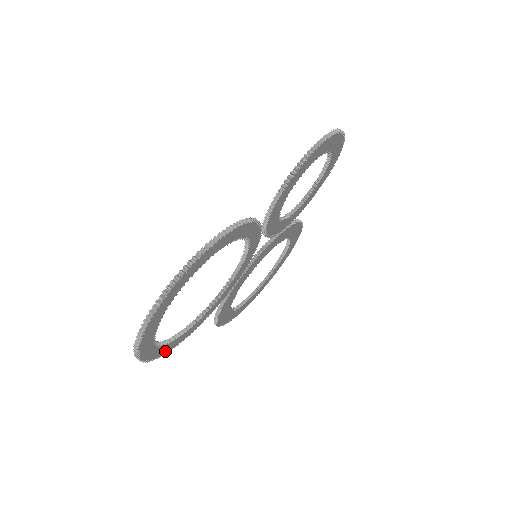
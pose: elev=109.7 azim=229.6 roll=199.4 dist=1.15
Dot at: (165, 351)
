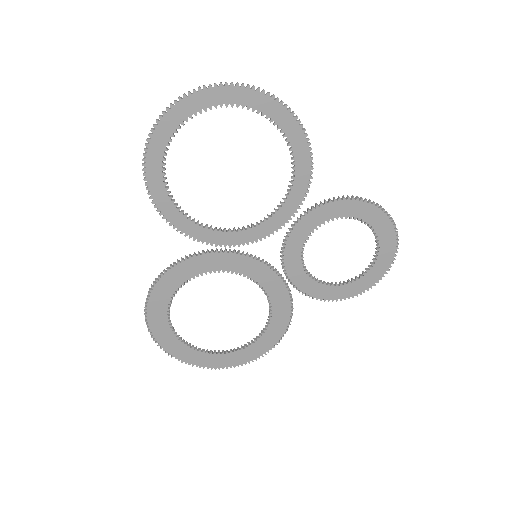
Dot at: (150, 174)
